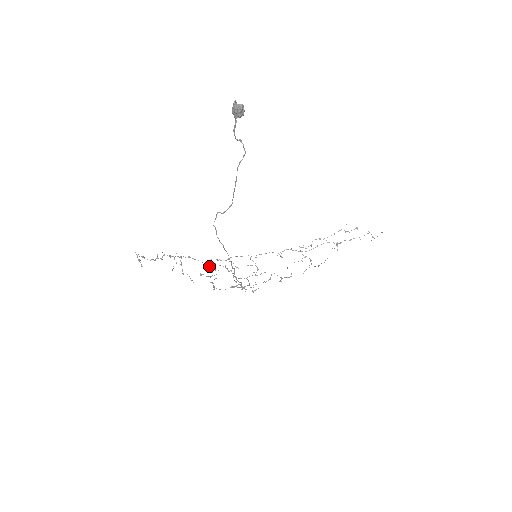
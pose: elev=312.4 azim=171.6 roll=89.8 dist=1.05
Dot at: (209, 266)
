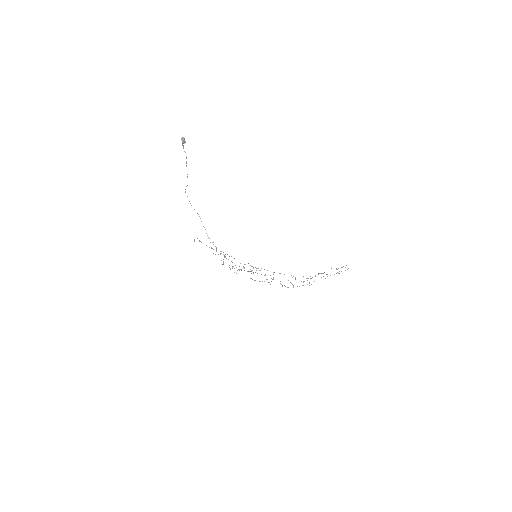
Dot at: (243, 267)
